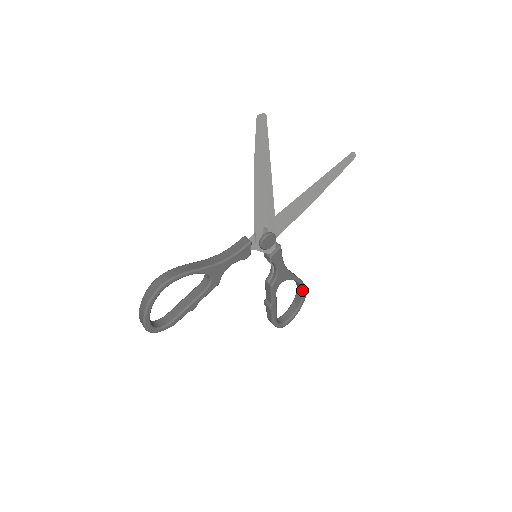
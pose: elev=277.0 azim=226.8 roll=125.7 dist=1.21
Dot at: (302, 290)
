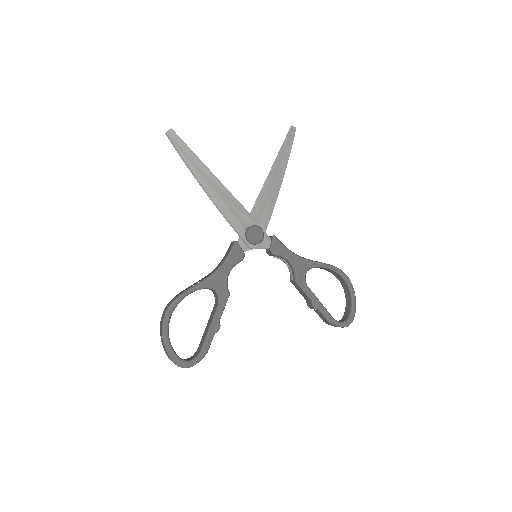
Dot at: (340, 275)
